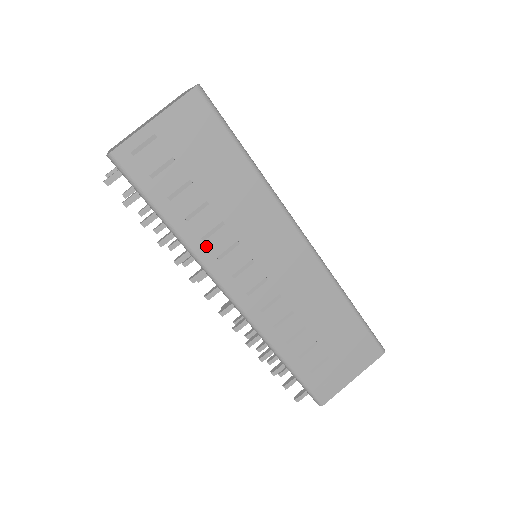
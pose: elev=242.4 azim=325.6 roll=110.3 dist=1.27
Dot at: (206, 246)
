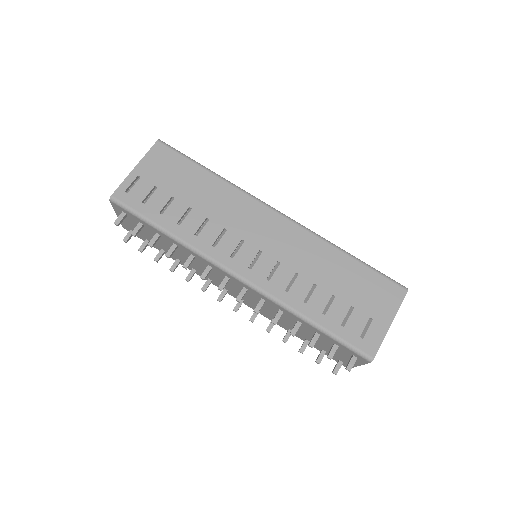
Dot at: (200, 239)
